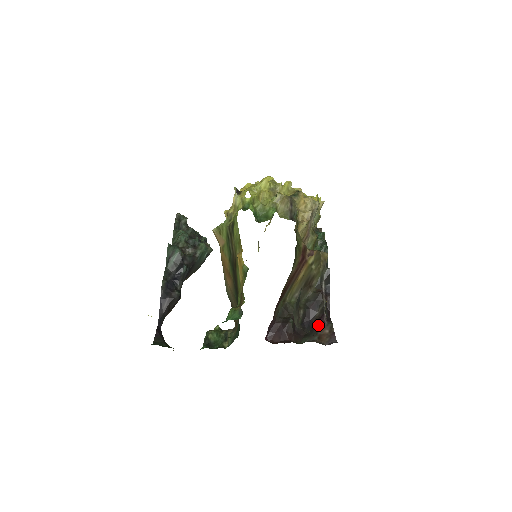
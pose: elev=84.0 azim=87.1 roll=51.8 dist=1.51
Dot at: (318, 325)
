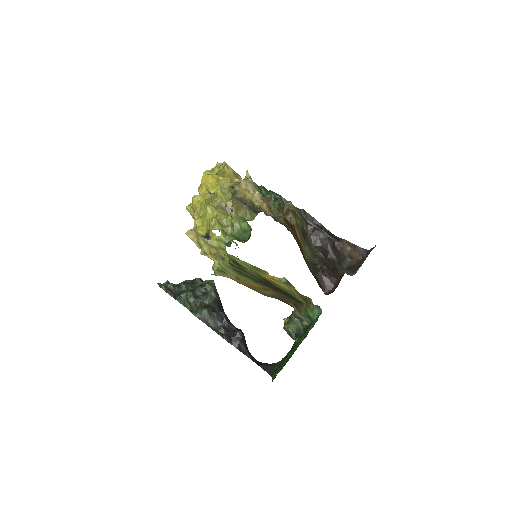
Dot at: (338, 250)
